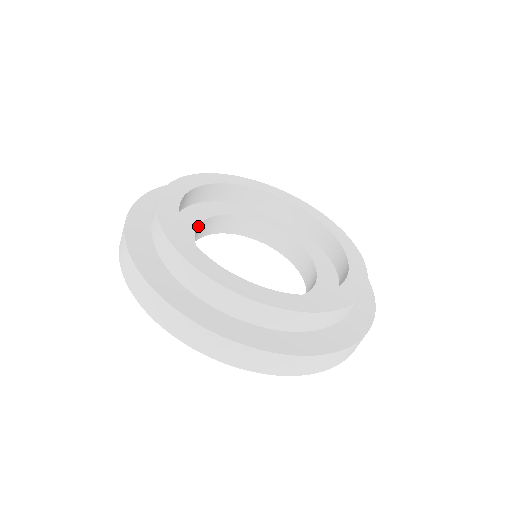
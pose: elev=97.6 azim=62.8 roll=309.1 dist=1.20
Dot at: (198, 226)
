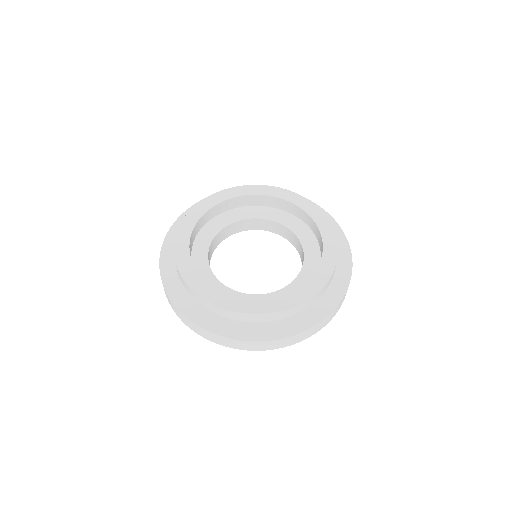
Dot at: (211, 271)
